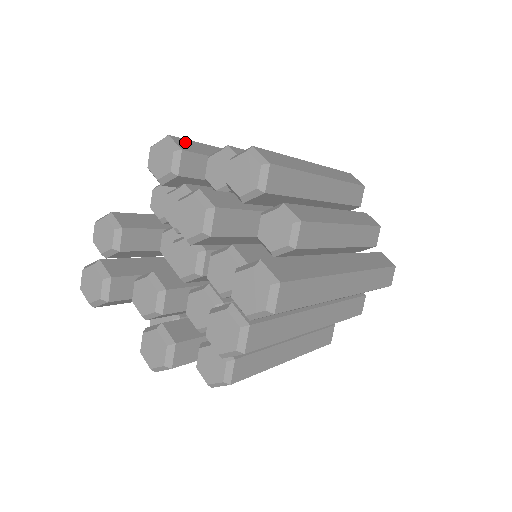
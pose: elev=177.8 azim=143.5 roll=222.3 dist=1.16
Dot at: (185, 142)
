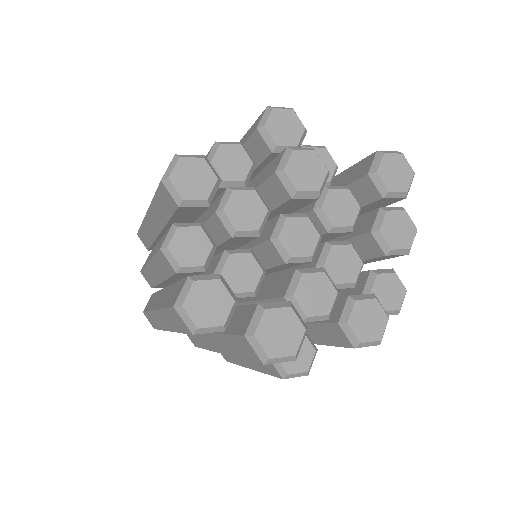
Dot at: occluded
